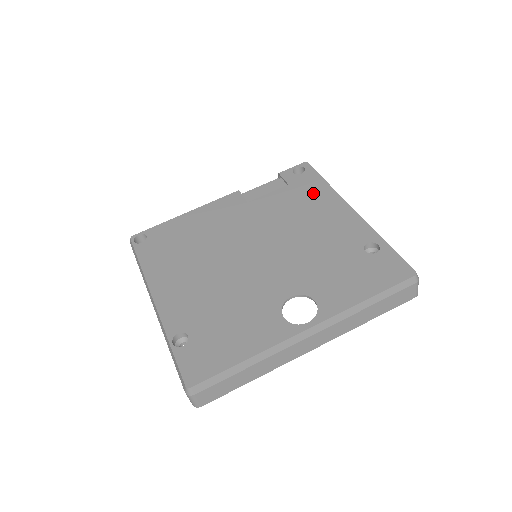
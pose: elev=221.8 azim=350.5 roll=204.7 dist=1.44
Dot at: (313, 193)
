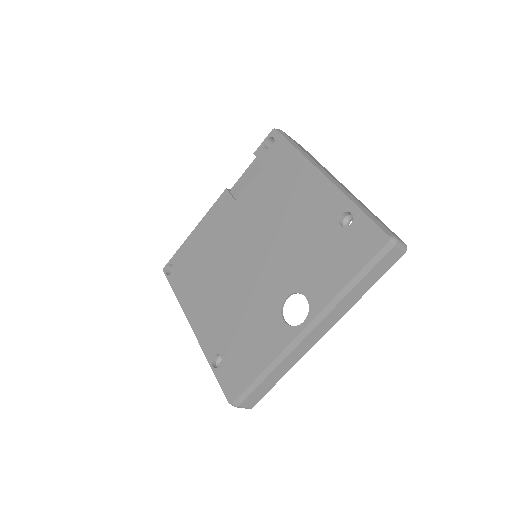
Dot at: (286, 168)
